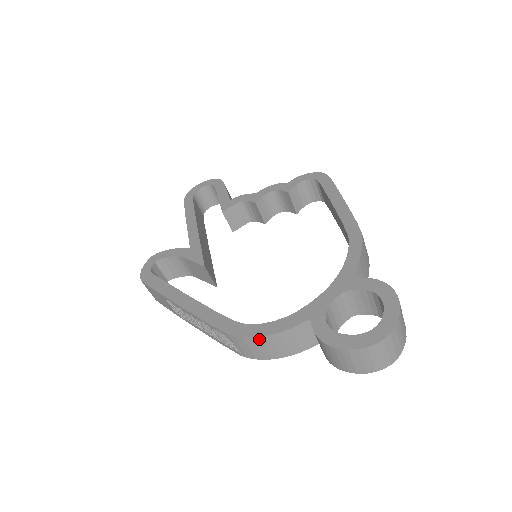
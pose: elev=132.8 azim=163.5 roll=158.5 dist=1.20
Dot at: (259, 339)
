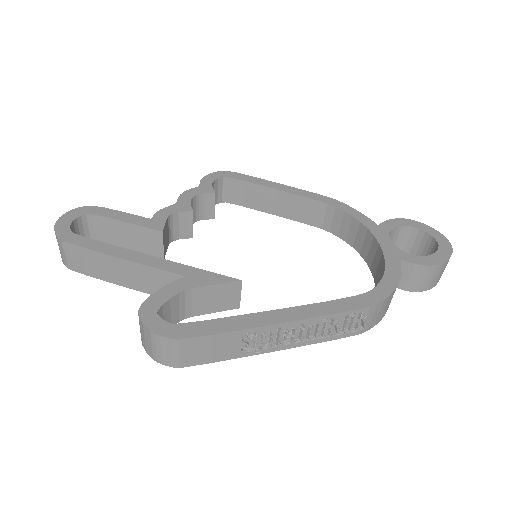
Dot at: (392, 294)
